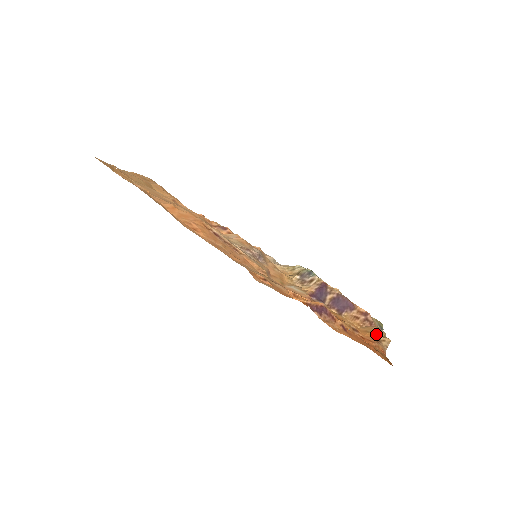
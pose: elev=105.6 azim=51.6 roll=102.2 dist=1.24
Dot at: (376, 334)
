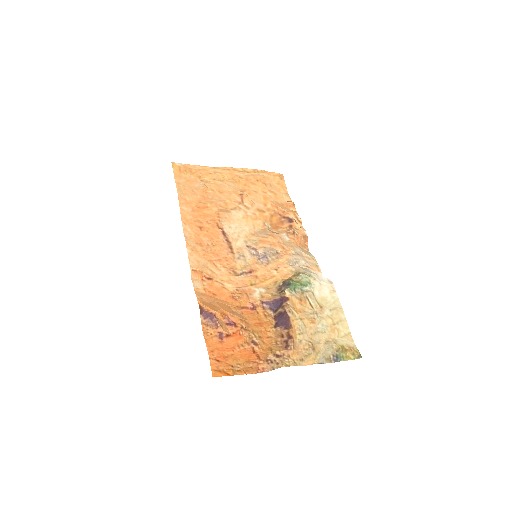
Dot at: (277, 356)
